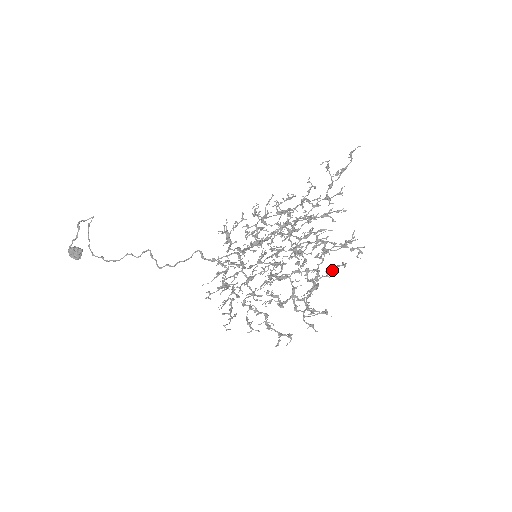
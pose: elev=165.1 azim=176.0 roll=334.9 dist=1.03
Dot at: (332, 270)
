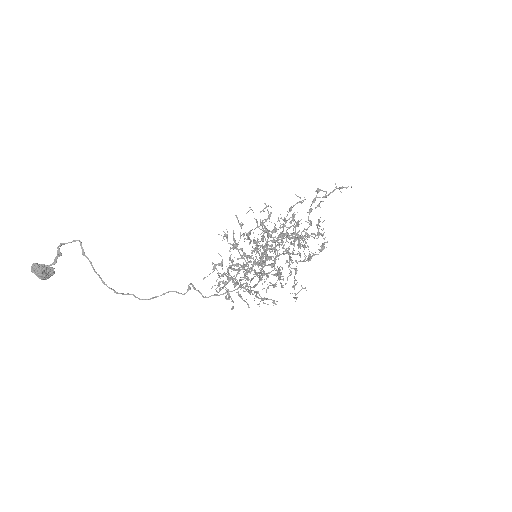
Dot at: occluded
